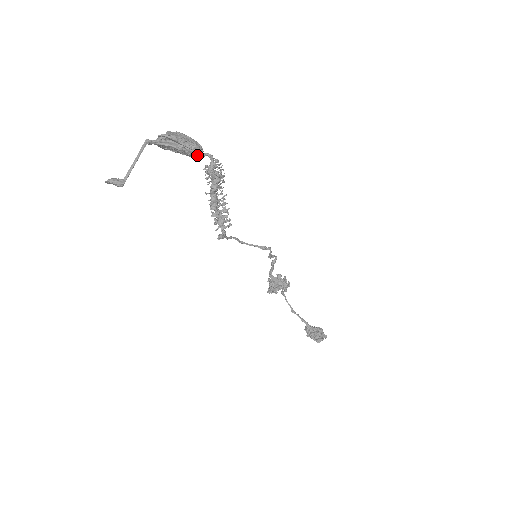
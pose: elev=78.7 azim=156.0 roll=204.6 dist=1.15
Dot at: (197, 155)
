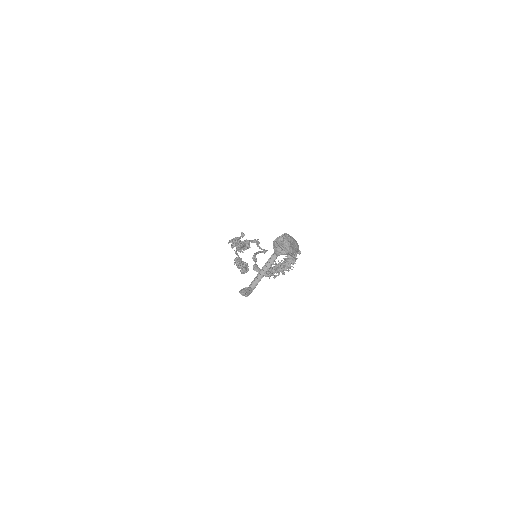
Dot at: occluded
